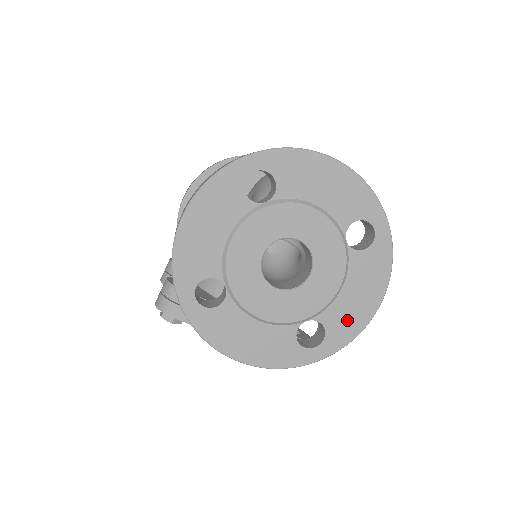
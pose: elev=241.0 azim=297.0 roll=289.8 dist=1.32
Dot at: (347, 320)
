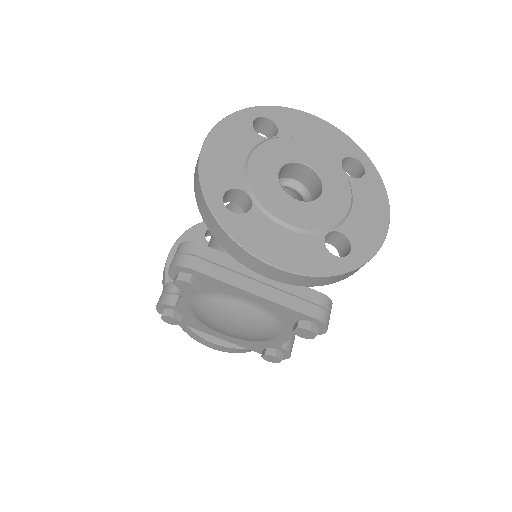
Dot at: (366, 233)
